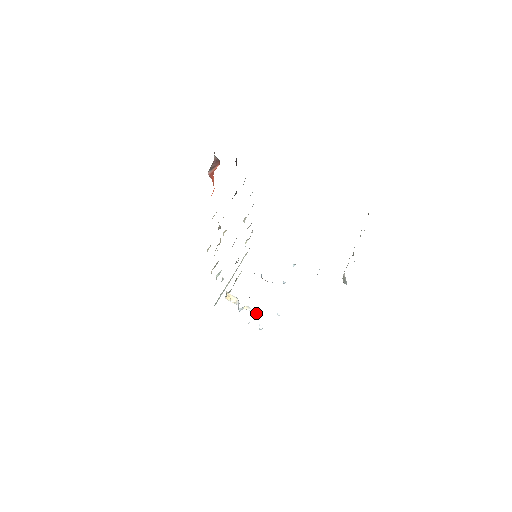
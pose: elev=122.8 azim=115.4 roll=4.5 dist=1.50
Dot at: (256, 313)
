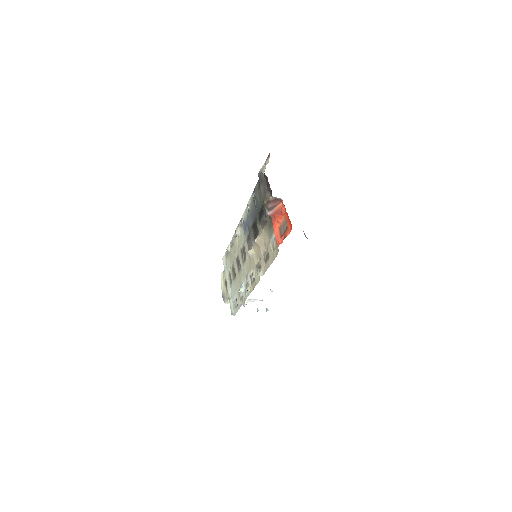
Dot at: (257, 300)
